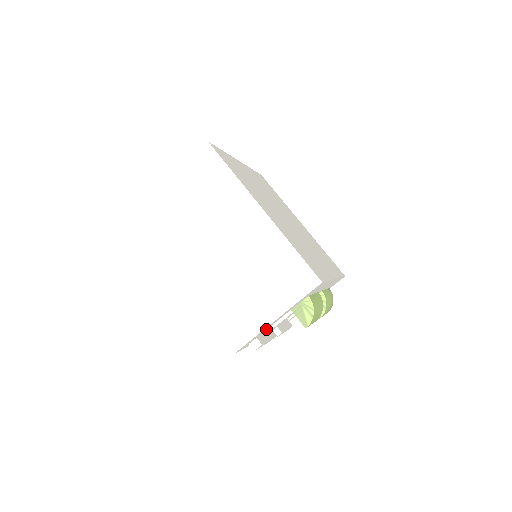
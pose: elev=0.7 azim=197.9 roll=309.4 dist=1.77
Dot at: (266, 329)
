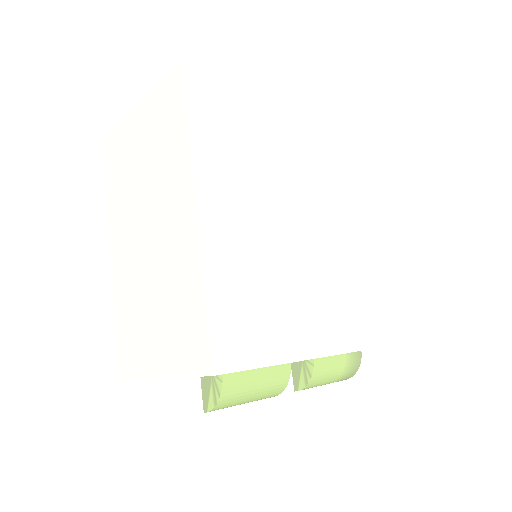
Dot at: occluded
